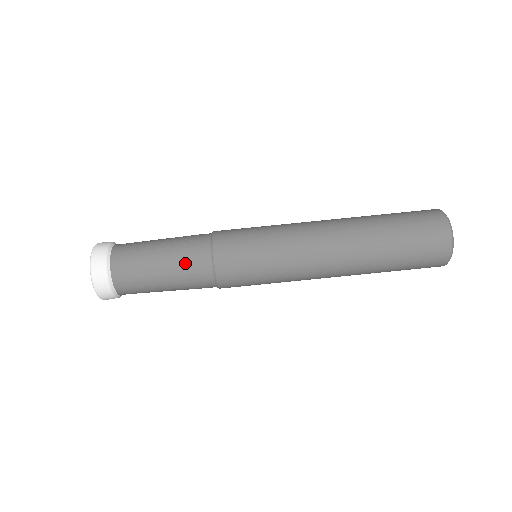
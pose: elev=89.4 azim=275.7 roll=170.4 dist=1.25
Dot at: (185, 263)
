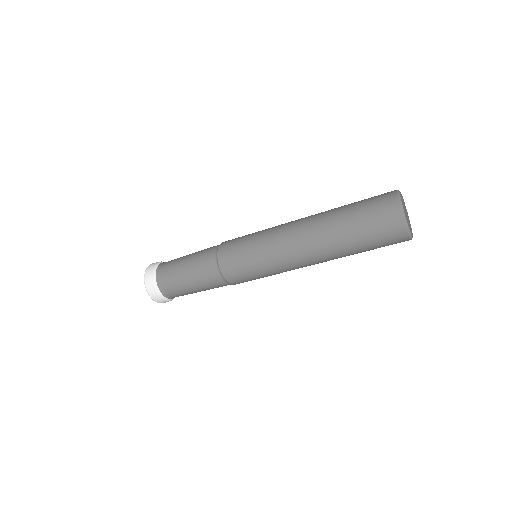
Dot at: (202, 273)
